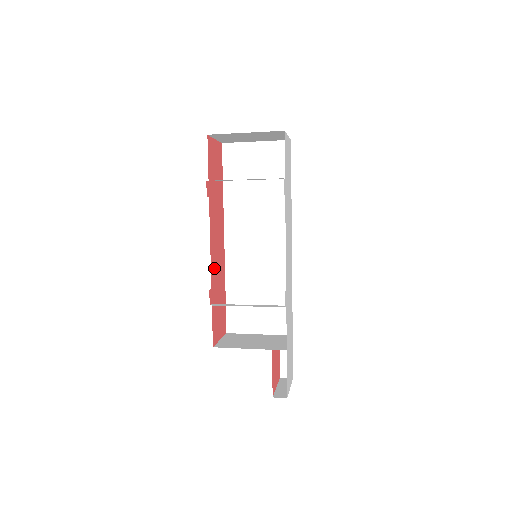
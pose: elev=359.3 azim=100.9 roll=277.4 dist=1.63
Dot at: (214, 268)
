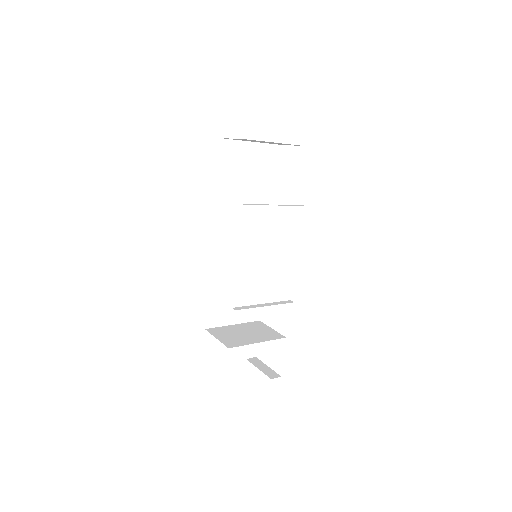
Dot at: occluded
